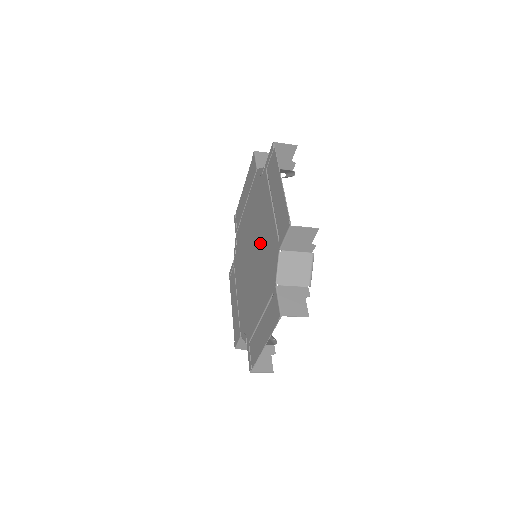
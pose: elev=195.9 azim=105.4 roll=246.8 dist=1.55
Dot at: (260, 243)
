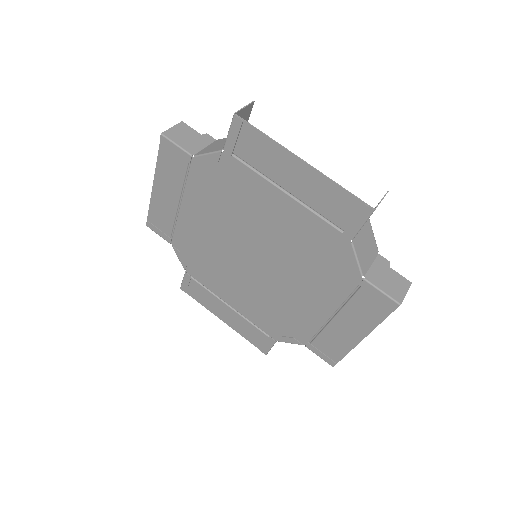
Dot at: (280, 287)
